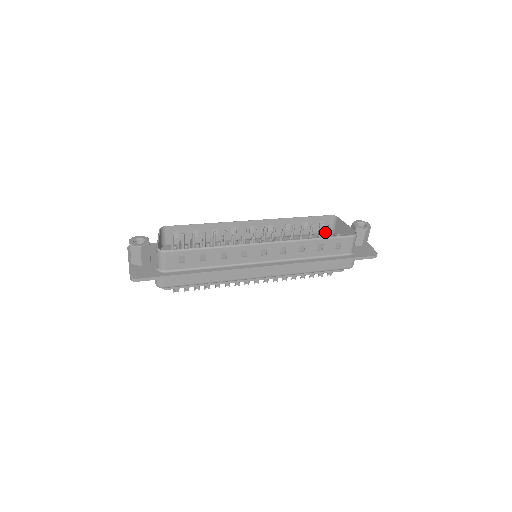
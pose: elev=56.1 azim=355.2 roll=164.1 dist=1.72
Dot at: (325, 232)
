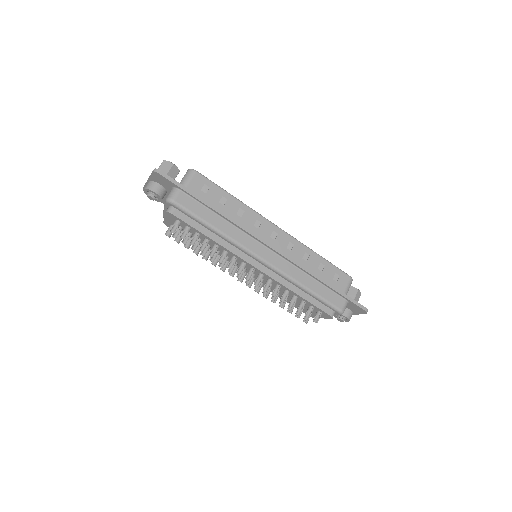
Dot at: occluded
